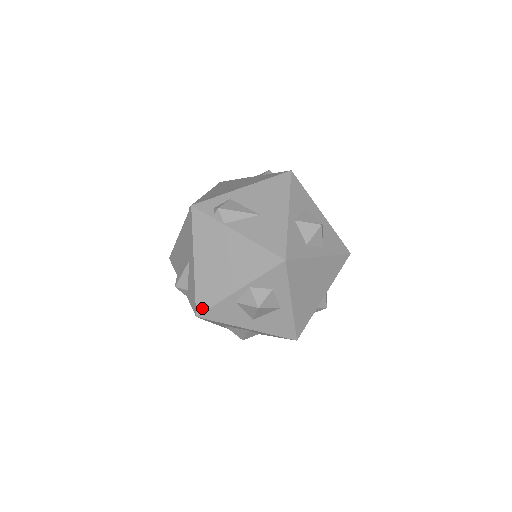
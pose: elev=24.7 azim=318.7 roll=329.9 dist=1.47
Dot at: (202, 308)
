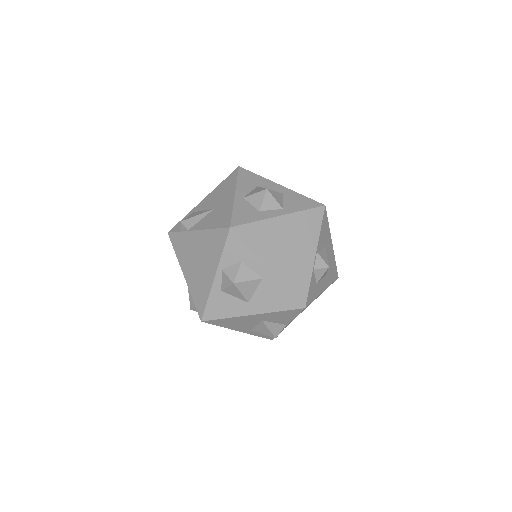
Dot at: (201, 311)
